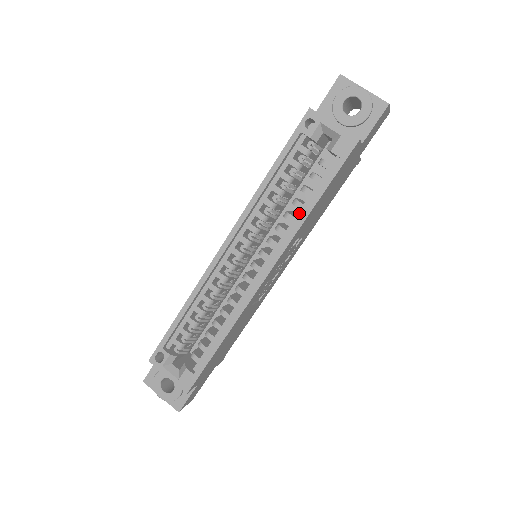
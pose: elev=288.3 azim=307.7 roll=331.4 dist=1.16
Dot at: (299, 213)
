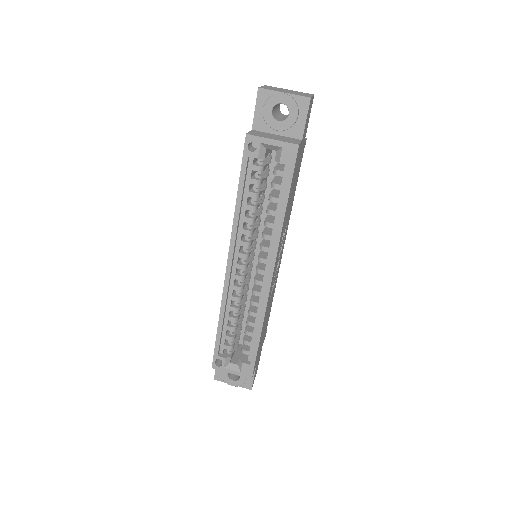
Dot at: (276, 219)
